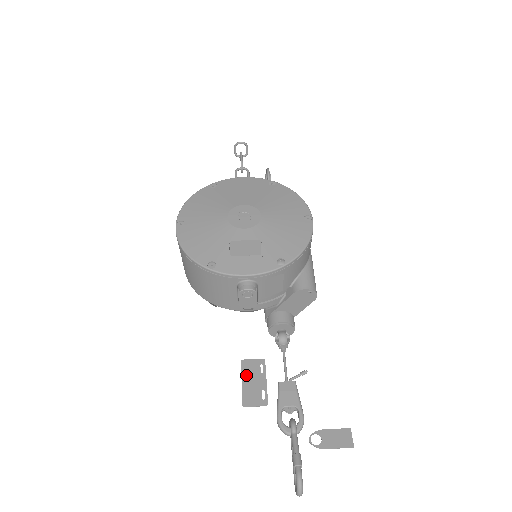
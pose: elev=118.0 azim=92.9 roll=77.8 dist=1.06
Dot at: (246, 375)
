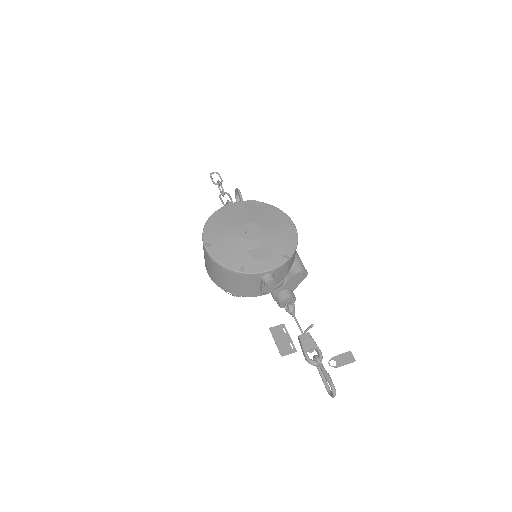
Dot at: (276, 337)
